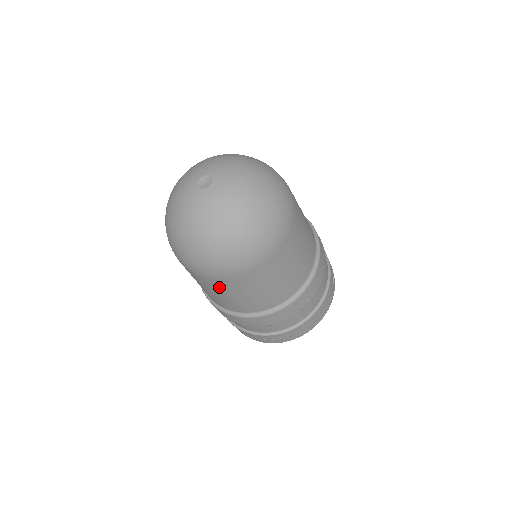
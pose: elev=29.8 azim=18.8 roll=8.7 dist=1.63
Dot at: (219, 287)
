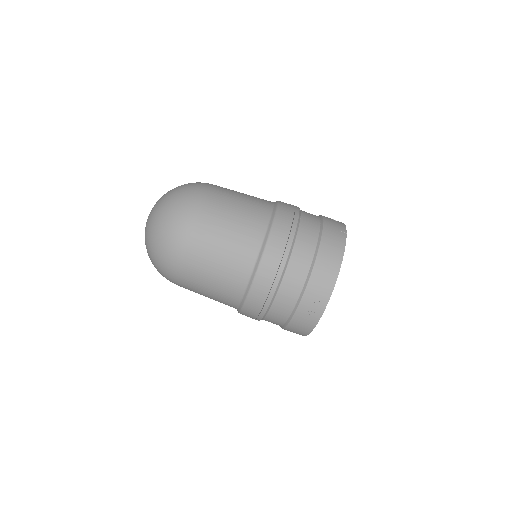
Dot at: (200, 258)
